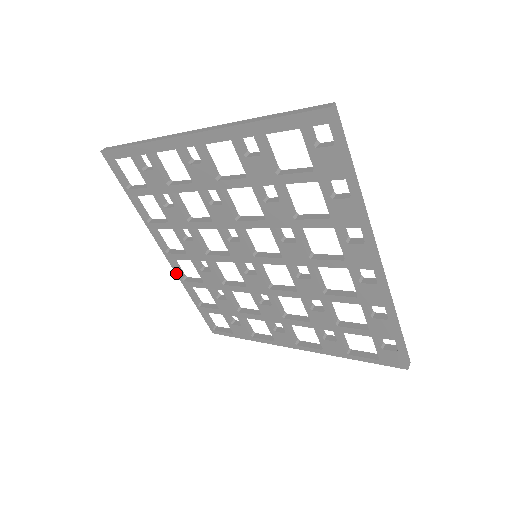
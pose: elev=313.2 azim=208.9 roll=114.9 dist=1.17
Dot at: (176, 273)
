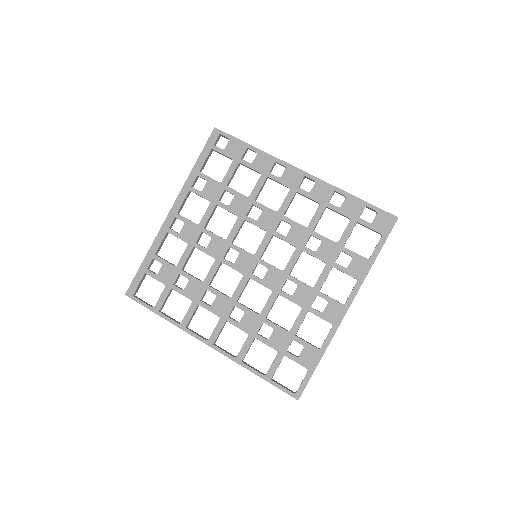
Dot at: (226, 356)
